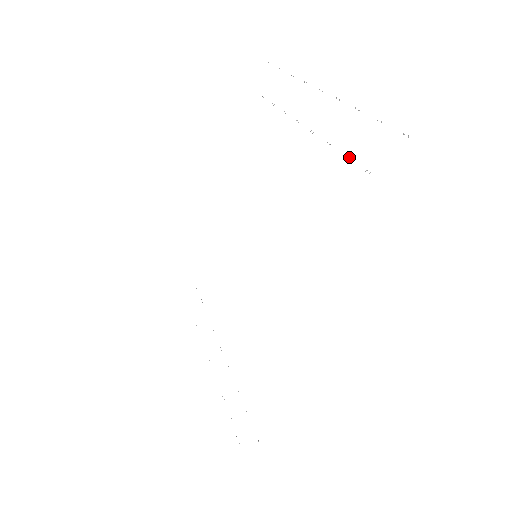
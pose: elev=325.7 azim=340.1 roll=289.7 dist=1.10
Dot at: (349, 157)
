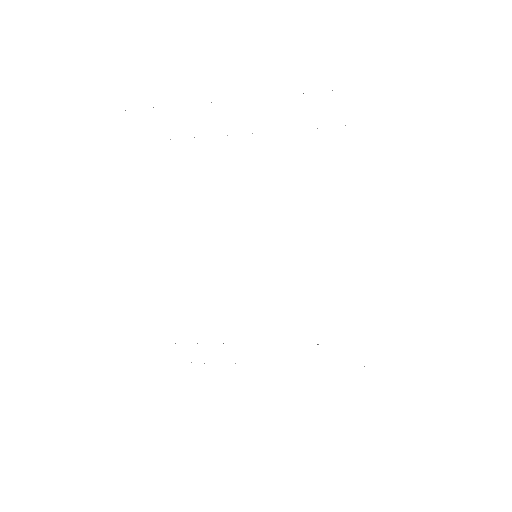
Dot at: occluded
